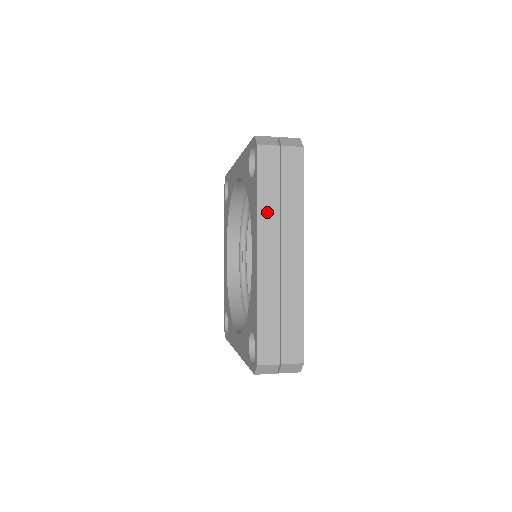
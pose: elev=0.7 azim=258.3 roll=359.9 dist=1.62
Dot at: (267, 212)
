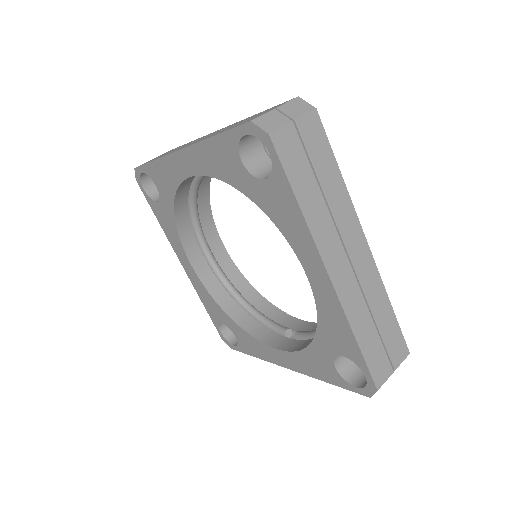
Dot at: occluded
